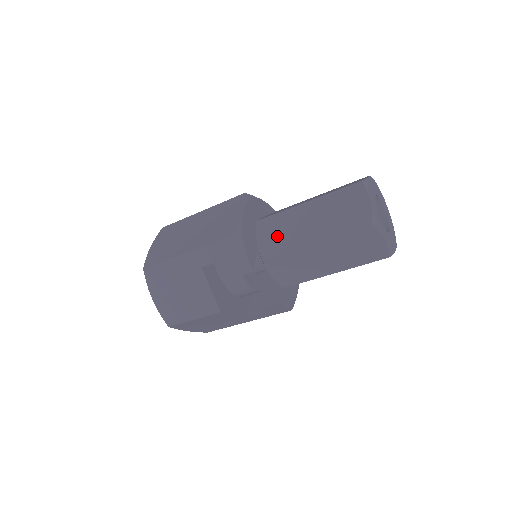
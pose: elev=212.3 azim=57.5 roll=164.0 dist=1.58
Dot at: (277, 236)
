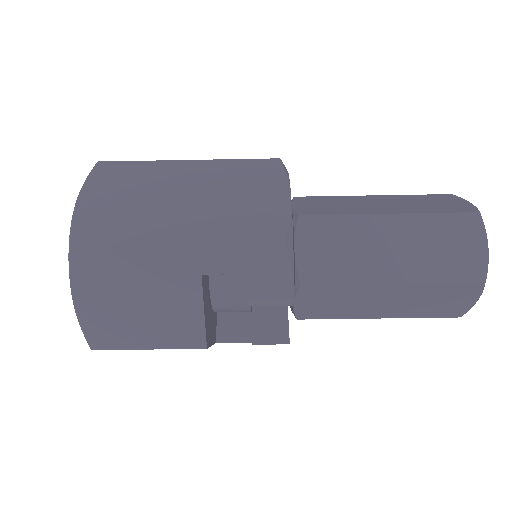
Dot at: (333, 252)
